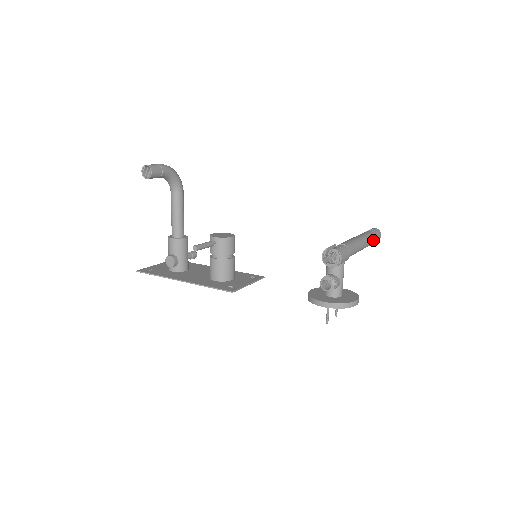
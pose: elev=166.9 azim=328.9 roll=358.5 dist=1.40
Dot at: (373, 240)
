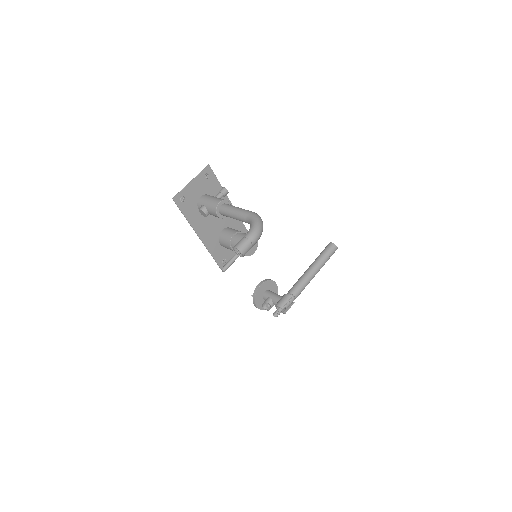
Dot at: occluded
